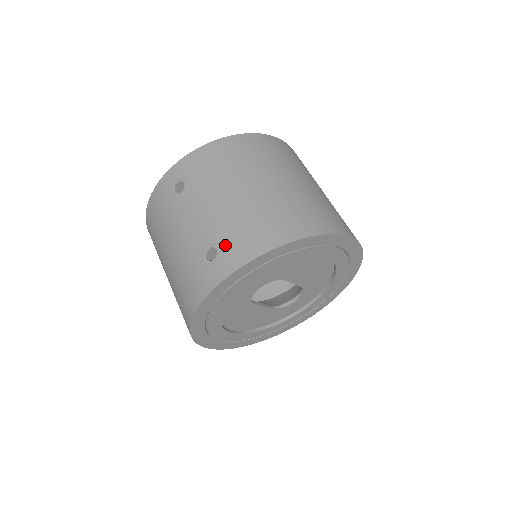
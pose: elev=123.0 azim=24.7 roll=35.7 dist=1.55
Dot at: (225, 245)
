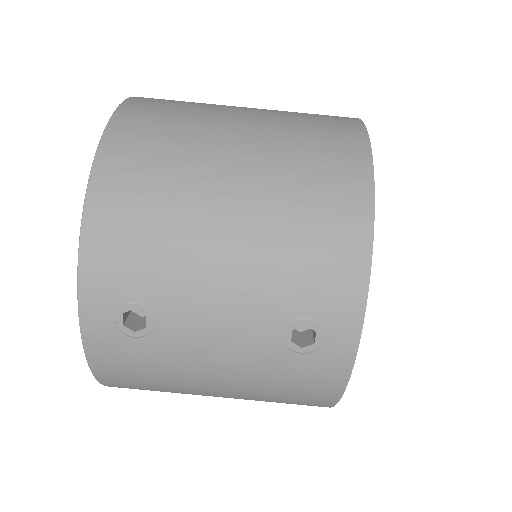
Dot at: (310, 311)
